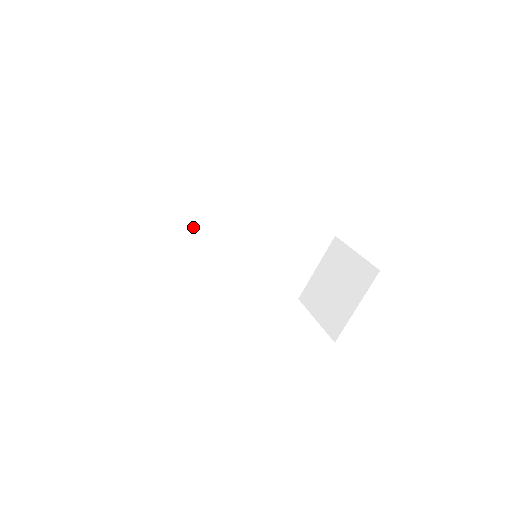
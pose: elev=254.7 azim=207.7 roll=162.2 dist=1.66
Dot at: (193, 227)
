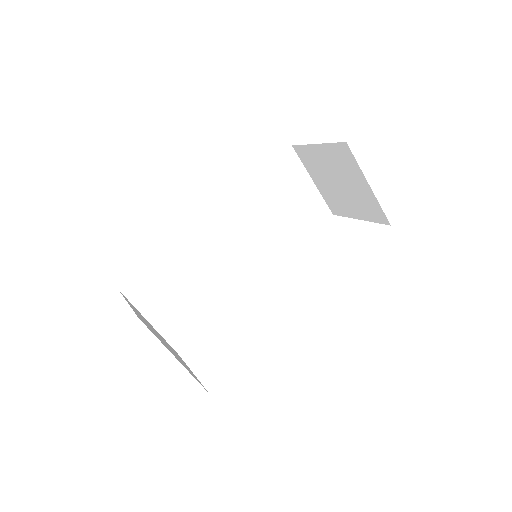
Dot at: (199, 290)
